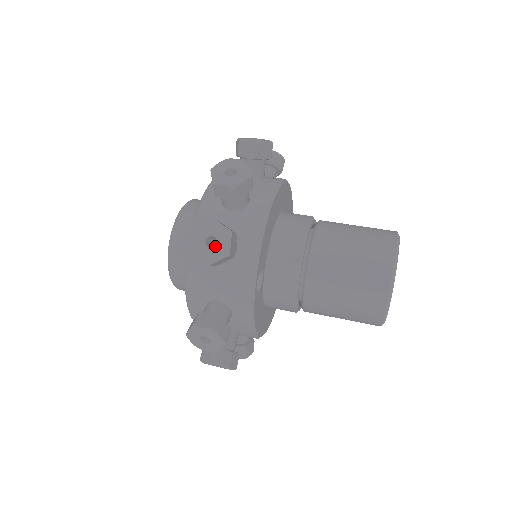
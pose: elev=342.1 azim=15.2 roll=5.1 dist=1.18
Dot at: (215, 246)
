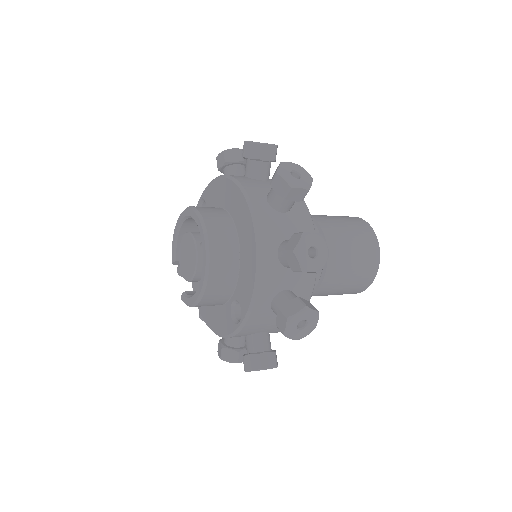
Dot at: (306, 327)
